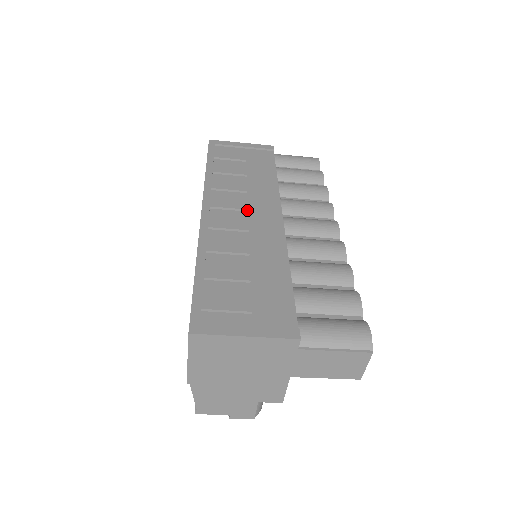
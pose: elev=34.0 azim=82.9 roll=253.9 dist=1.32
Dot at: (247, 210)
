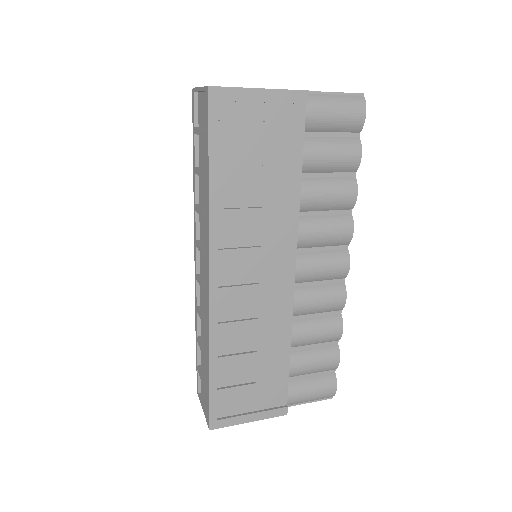
Dot at: (259, 268)
